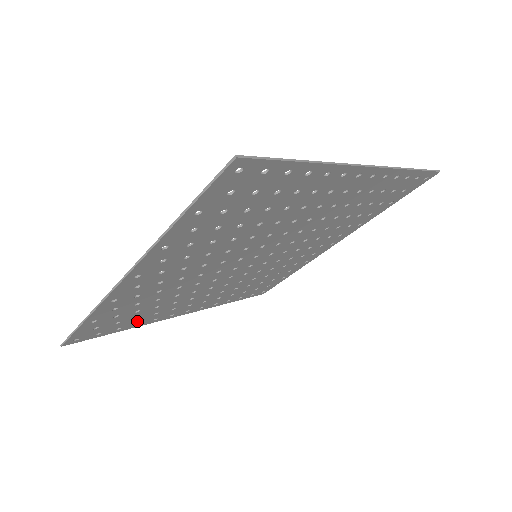
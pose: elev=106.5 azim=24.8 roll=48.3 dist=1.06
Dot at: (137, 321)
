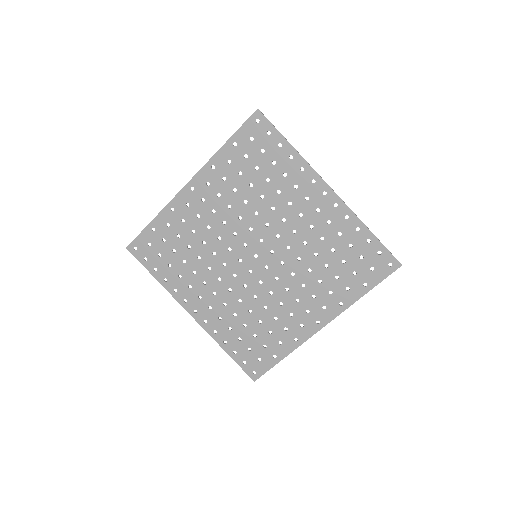
Dot at: (167, 273)
